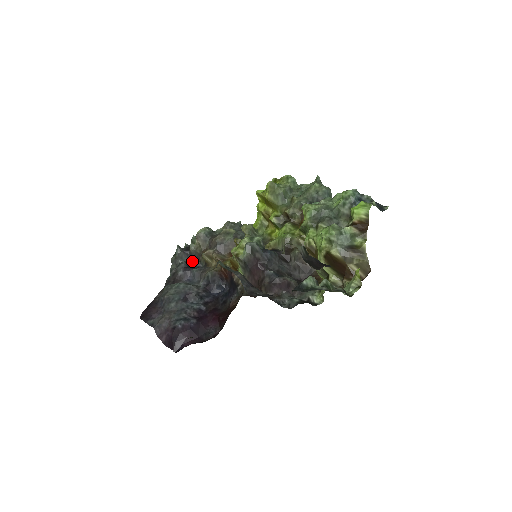
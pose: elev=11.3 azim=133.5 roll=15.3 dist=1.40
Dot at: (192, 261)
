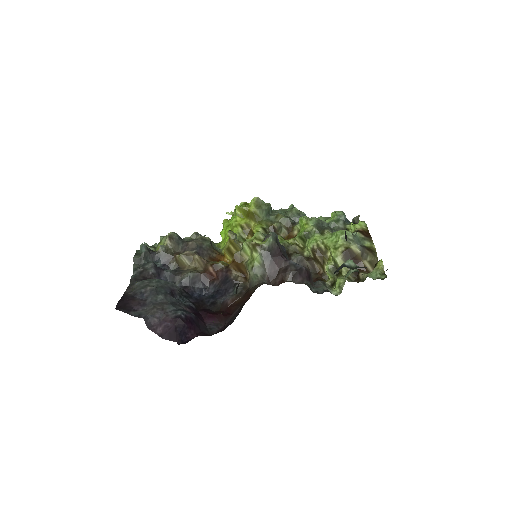
Dot at: (158, 264)
